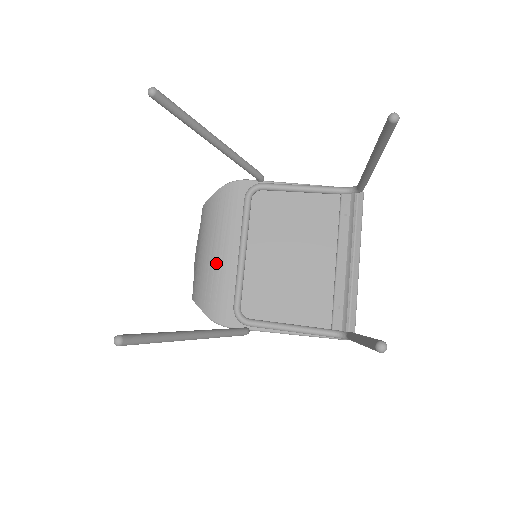
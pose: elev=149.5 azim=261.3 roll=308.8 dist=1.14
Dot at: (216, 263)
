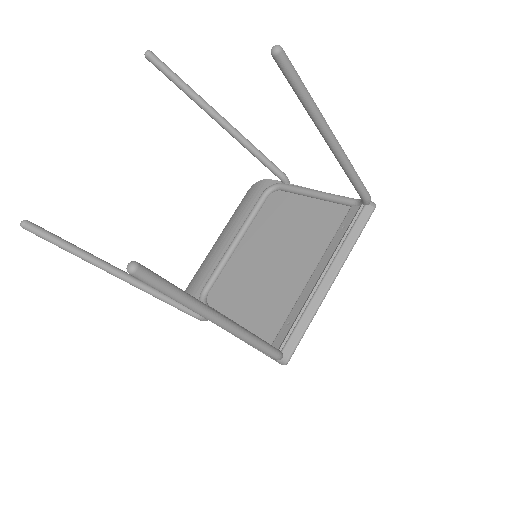
Dot at: (214, 248)
